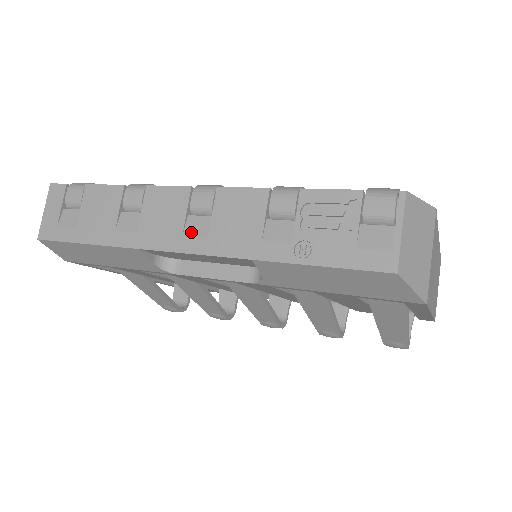
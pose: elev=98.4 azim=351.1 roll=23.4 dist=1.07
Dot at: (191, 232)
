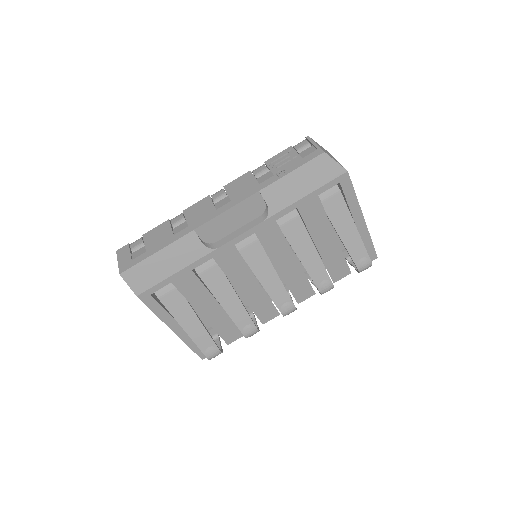
Dot at: (220, 206)
